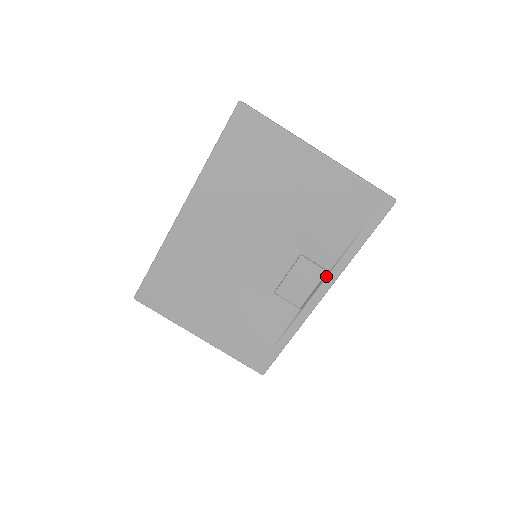
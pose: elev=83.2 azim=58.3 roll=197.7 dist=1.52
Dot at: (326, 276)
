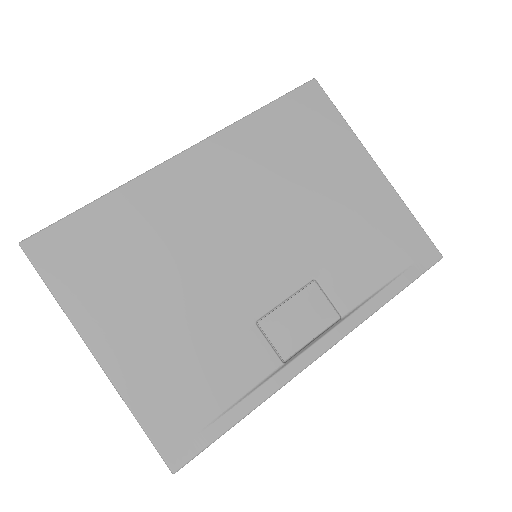
Dot at: (338, 322)
